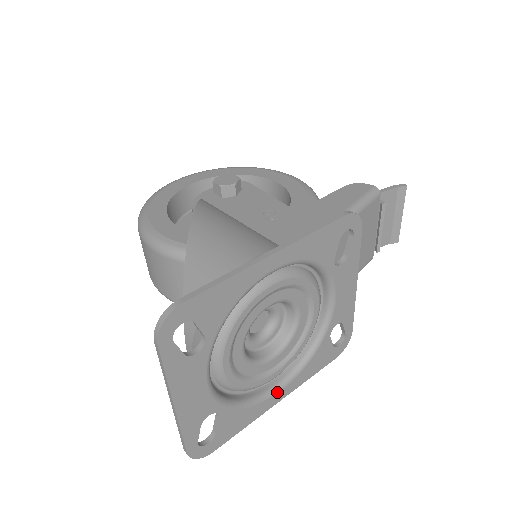
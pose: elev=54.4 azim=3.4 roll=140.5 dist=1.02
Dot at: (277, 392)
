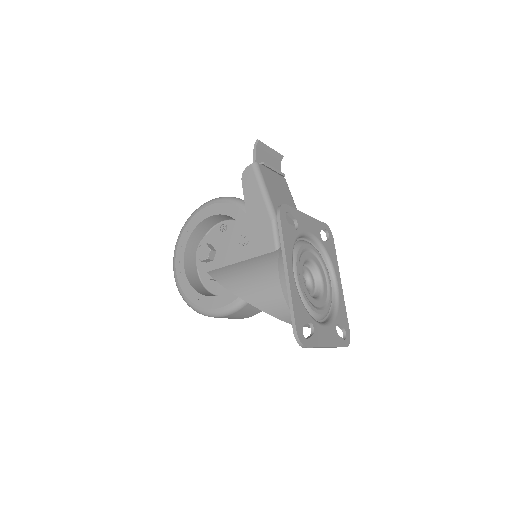
Dot at: (338, 285)
